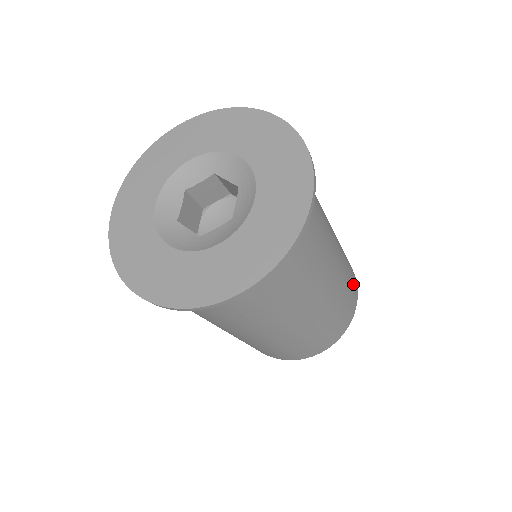
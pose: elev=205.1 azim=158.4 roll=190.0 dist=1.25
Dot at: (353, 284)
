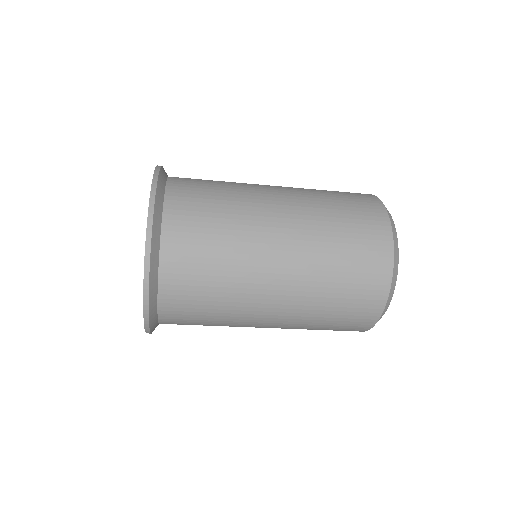
Dot at: (364, 218)
